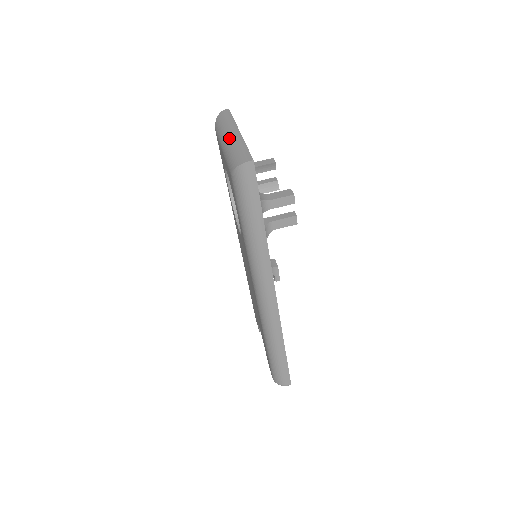
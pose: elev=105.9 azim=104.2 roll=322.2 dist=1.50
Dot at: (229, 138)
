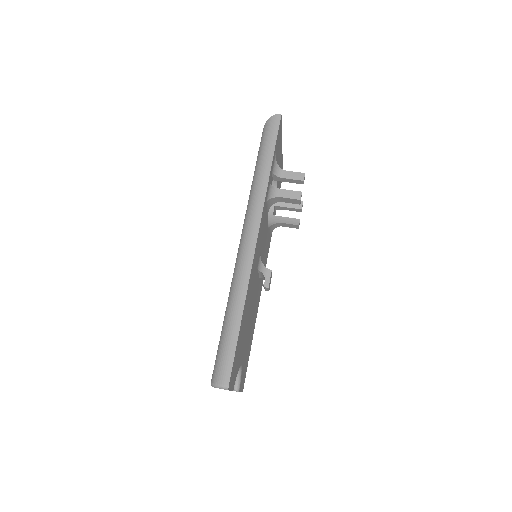
Dot at: occluded
